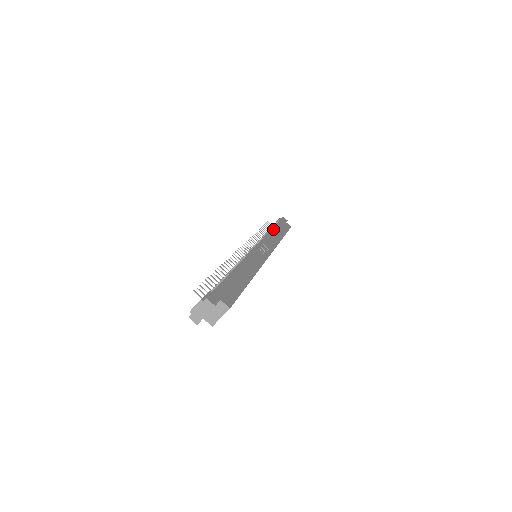
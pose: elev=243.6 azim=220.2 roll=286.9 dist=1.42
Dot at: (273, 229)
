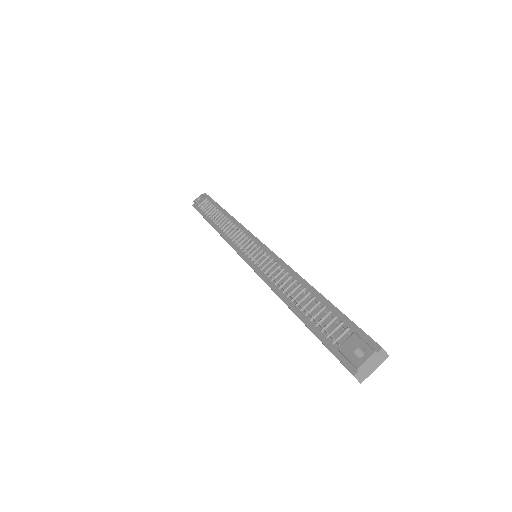
Dot at: occluded
